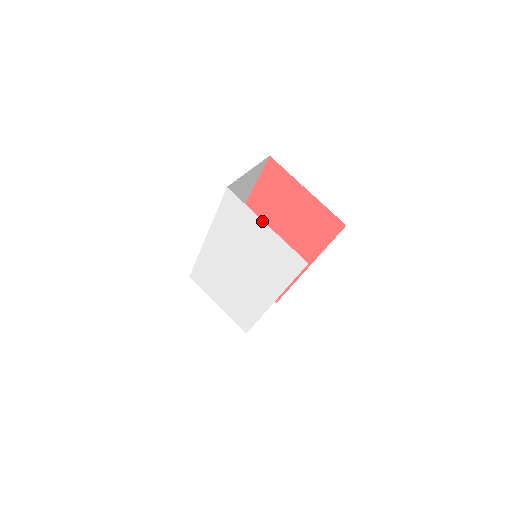
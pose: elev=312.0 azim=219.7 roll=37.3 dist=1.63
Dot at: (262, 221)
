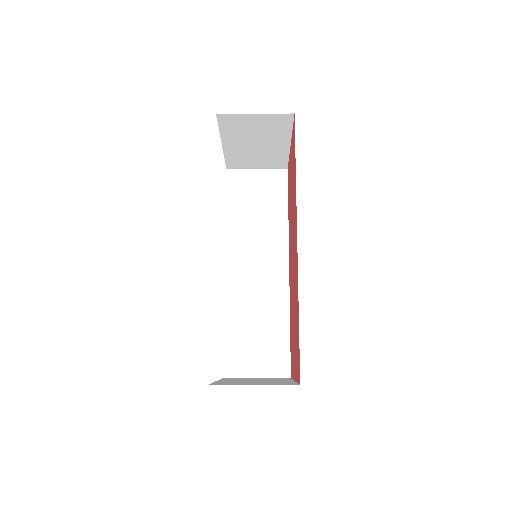
Dot at: occluded
